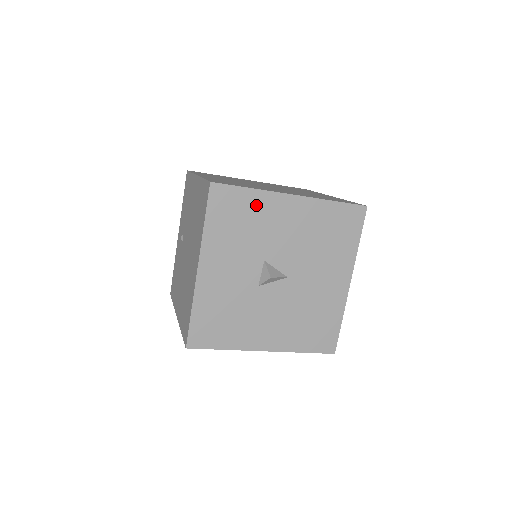
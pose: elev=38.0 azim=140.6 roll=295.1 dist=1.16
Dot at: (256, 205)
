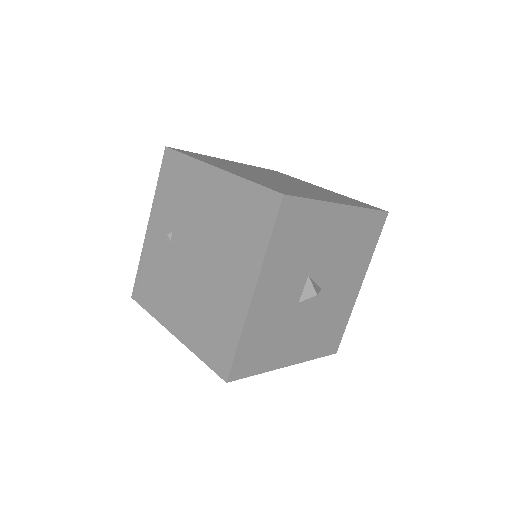
Dot at: (315, 218)
